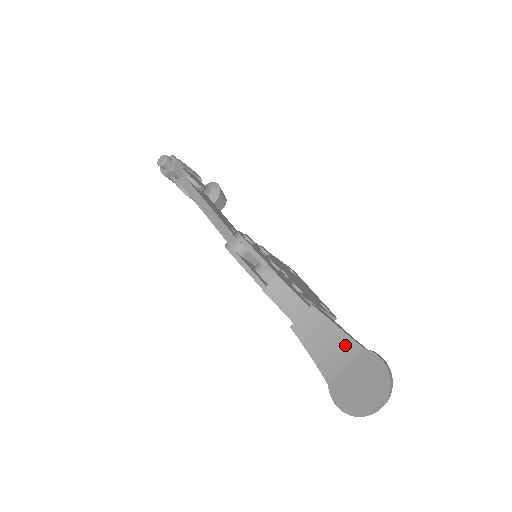
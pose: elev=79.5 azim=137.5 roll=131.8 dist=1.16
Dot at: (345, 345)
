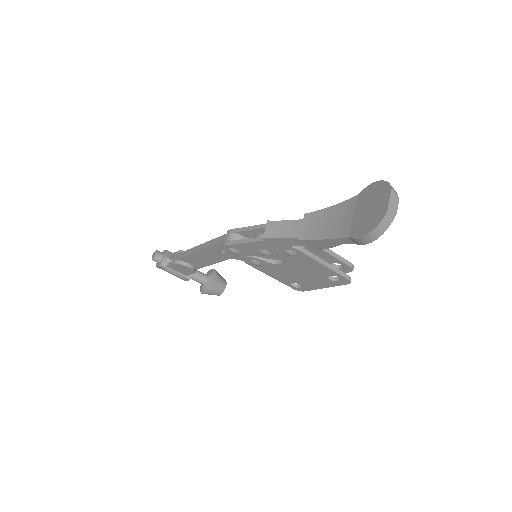
Dot at: (344, 208)
